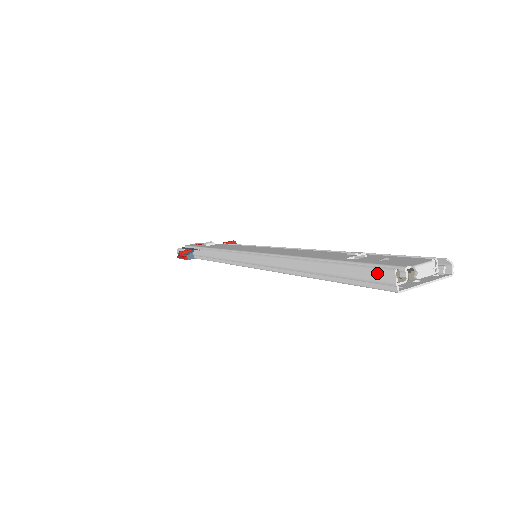
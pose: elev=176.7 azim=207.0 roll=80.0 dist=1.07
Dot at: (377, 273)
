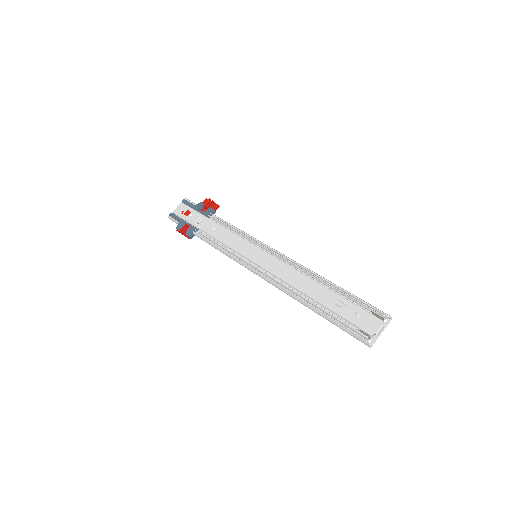
Dot at: (359, 338)
